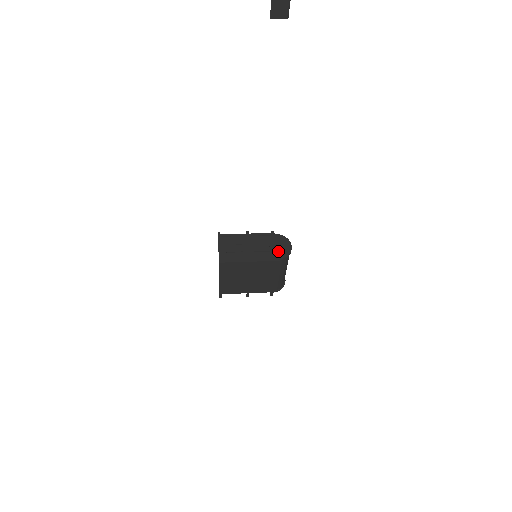
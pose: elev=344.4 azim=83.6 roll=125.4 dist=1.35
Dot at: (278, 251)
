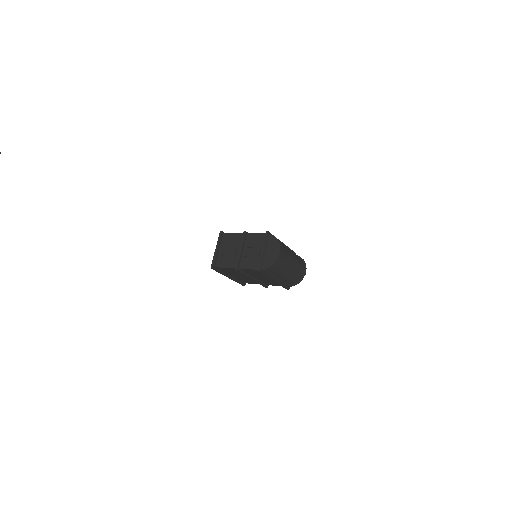
Dot at: (264, 258)
